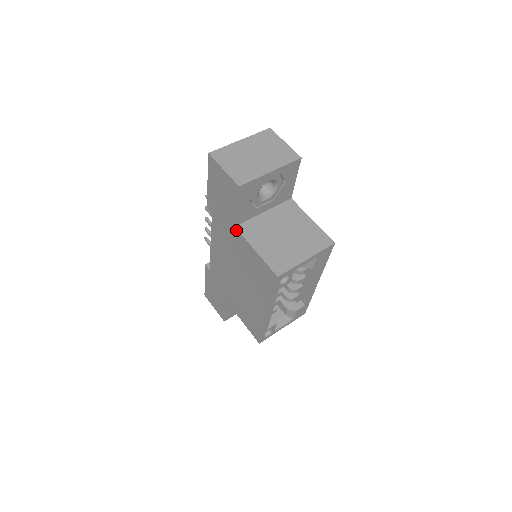
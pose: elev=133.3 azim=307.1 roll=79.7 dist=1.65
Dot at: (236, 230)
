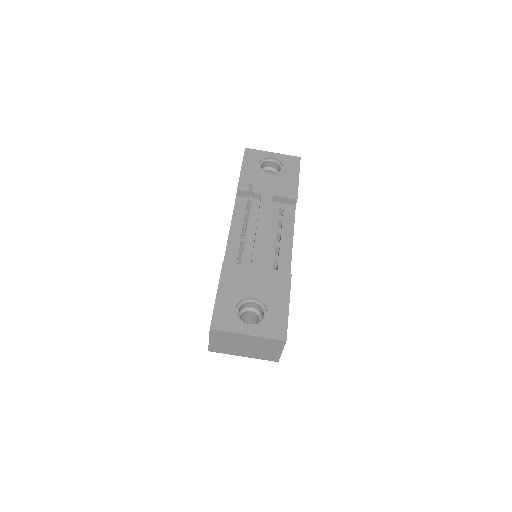
Dot at: occluded
